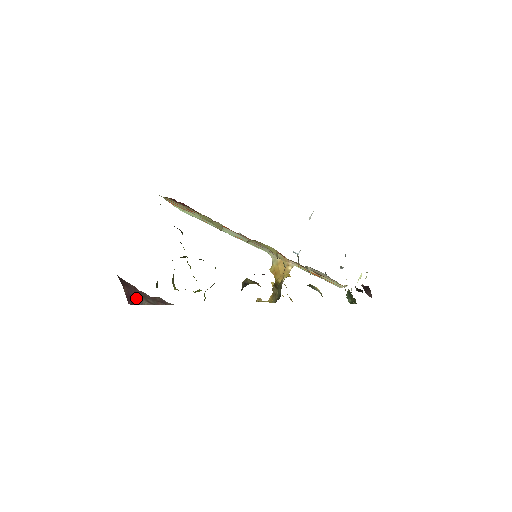
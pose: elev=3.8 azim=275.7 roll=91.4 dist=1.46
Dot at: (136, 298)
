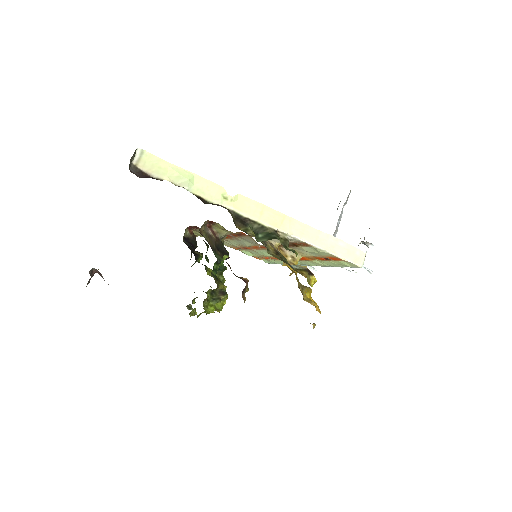
Dot at: occluded
